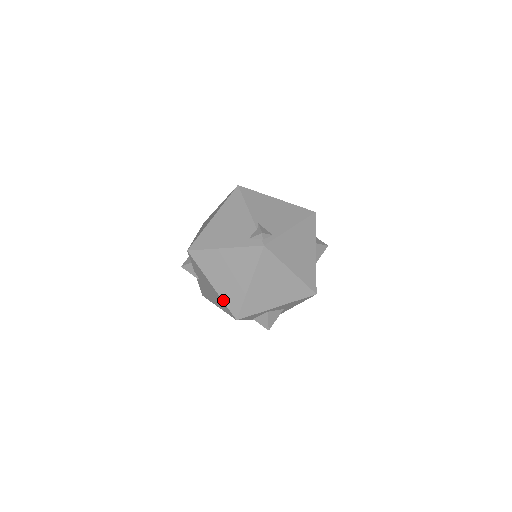
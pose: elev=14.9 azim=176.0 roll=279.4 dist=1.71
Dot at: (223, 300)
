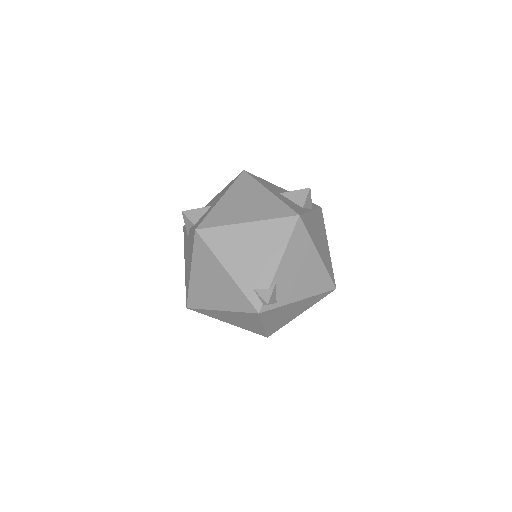
Dot at: (189, 288)
